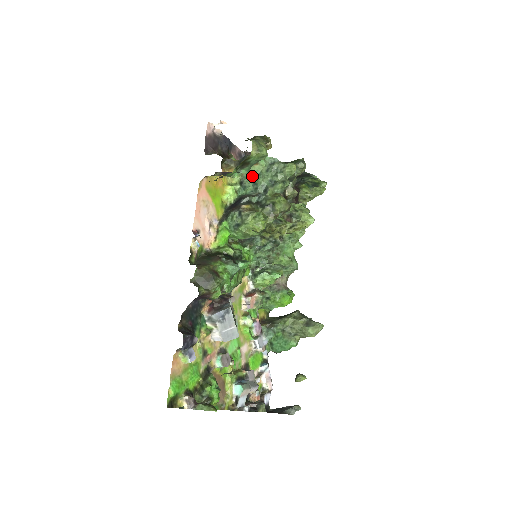
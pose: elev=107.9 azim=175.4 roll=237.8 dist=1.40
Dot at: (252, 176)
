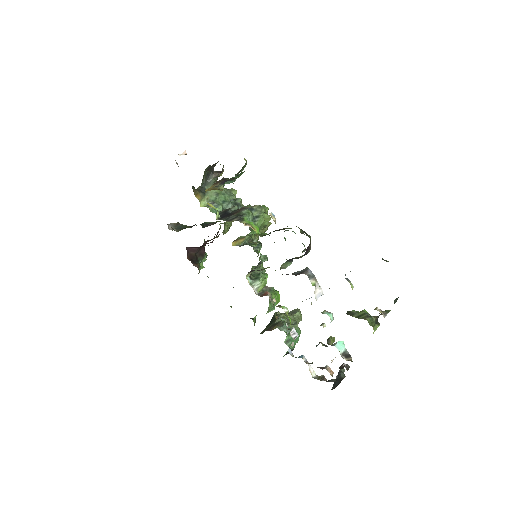
Dot at: (219, 196)
